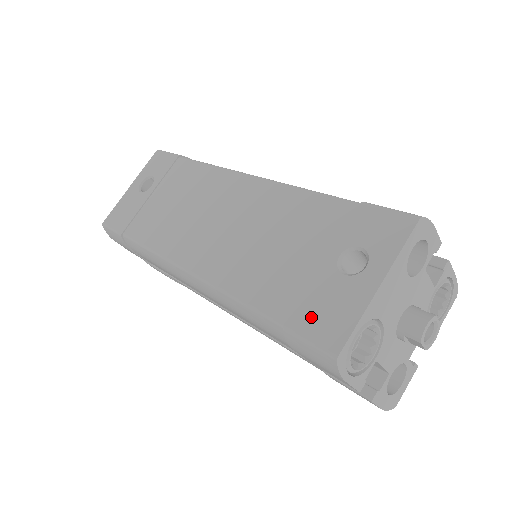
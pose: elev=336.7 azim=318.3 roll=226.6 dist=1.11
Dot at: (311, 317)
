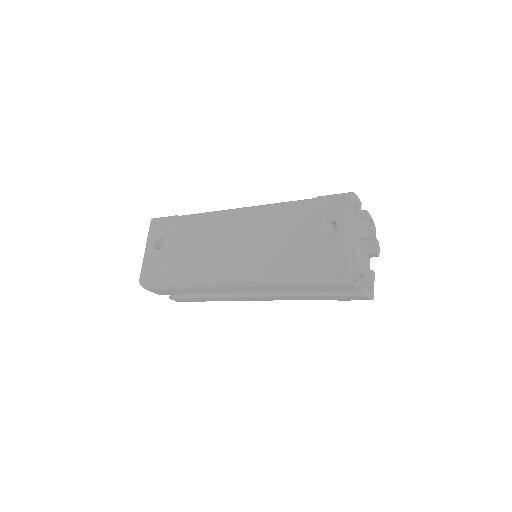
Dot at: (323, 262)
